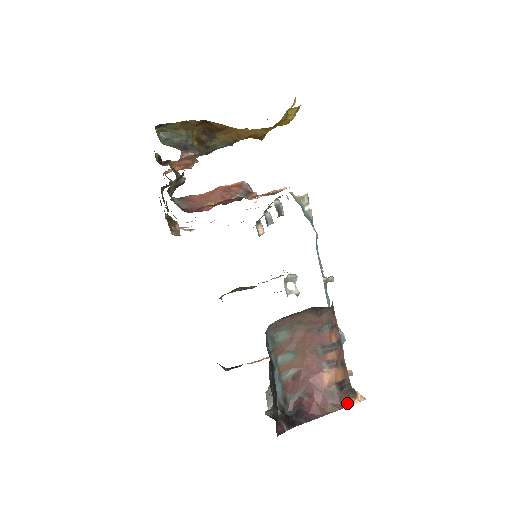
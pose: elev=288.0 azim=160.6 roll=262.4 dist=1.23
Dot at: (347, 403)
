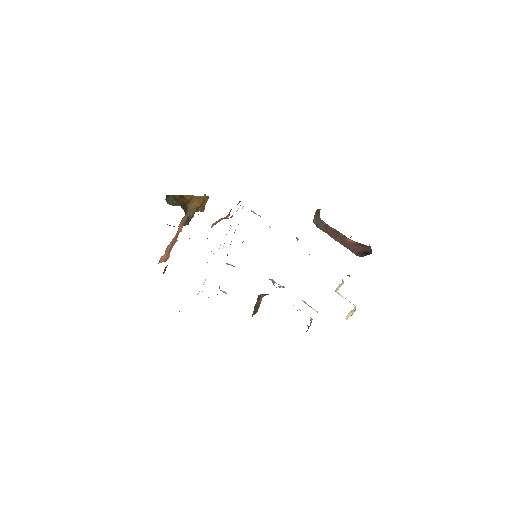
Dot at: occluded
